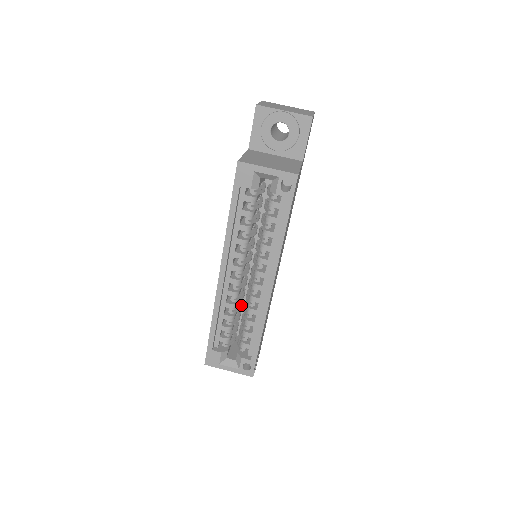
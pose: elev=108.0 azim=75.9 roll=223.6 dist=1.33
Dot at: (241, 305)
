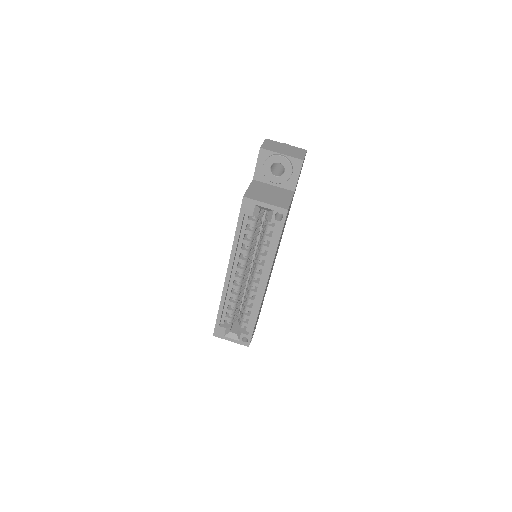
Dot at: (242, 294)
